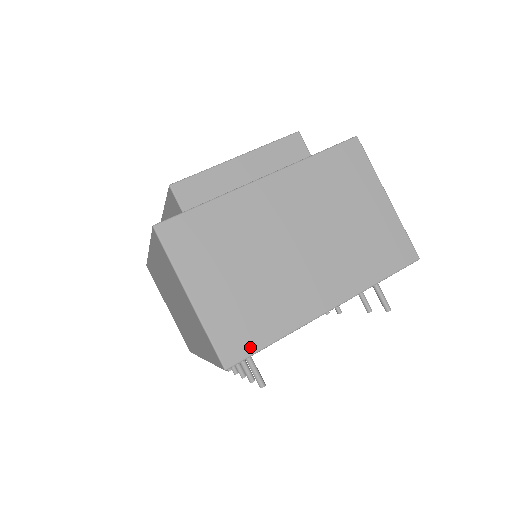
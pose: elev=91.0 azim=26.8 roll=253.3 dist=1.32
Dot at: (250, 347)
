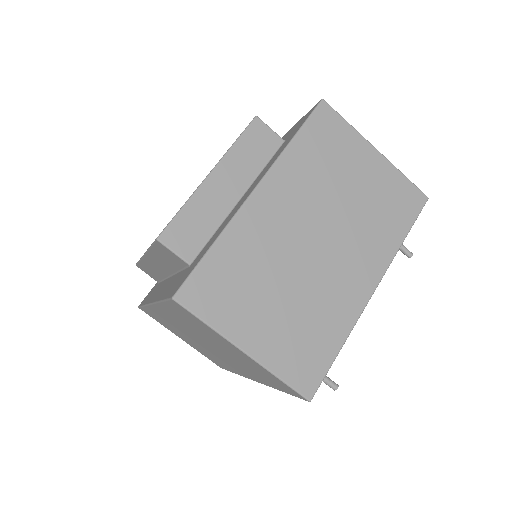
Dot at: (322, 367)
